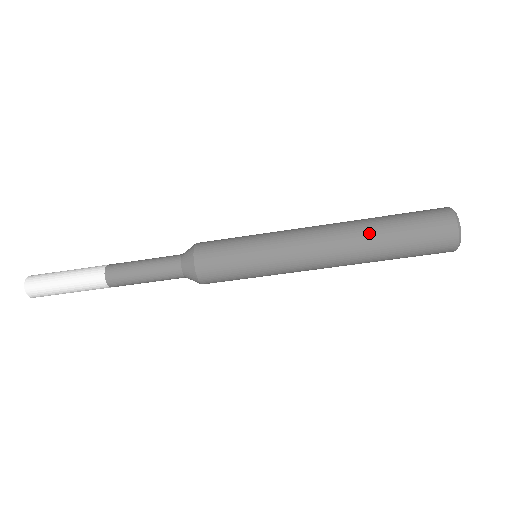
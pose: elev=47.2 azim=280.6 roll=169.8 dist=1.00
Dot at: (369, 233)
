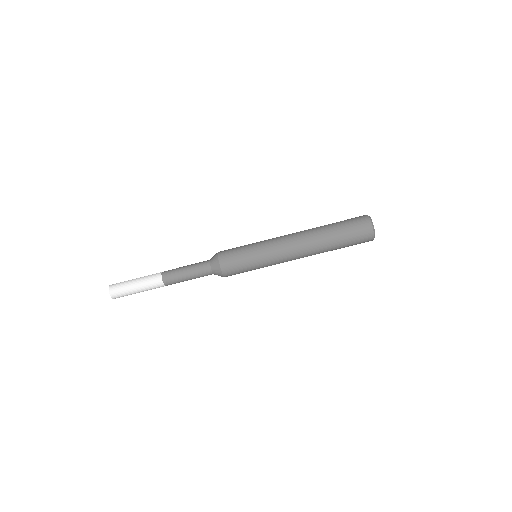
Dot at: (319, 227)
